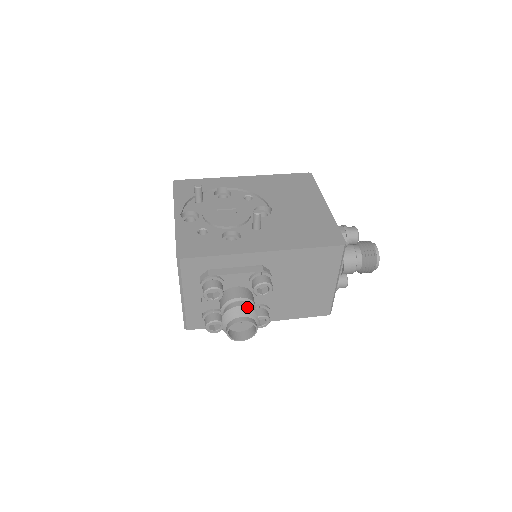
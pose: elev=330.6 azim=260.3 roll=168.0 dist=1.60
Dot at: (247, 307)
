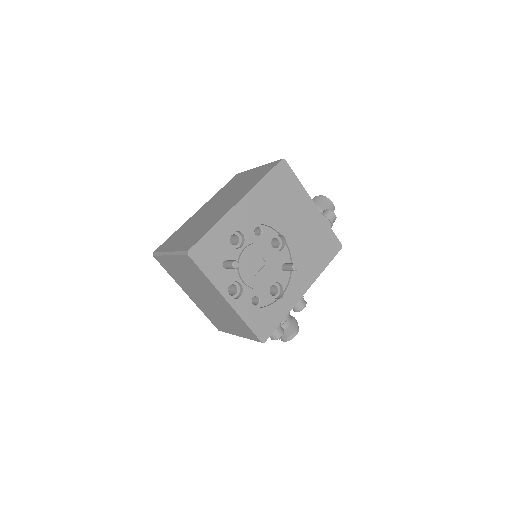
Dot at: (293, 322)
